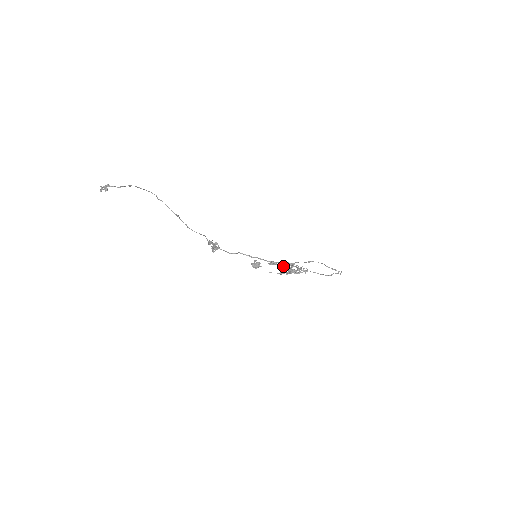
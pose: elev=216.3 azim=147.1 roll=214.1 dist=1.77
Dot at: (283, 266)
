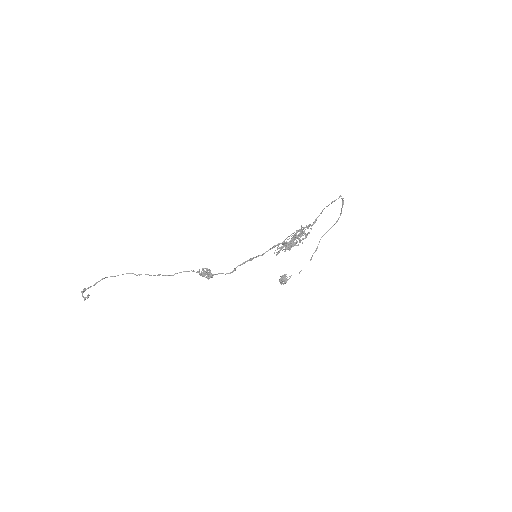
Dot at: occluded
